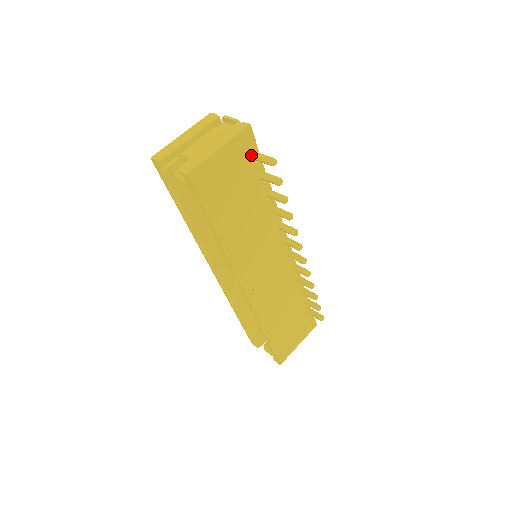
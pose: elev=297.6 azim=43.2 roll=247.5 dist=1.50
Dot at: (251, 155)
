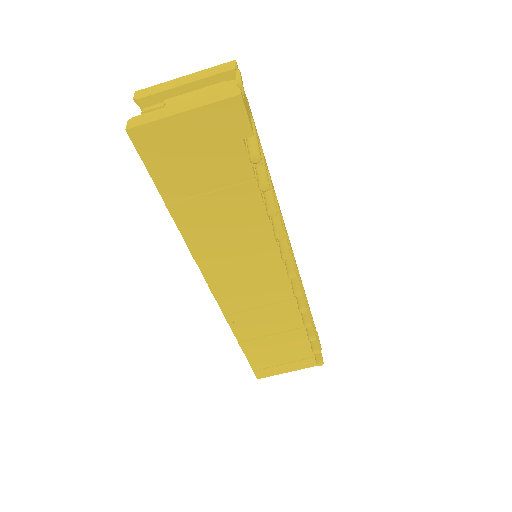
Dot at: (239, 136)
